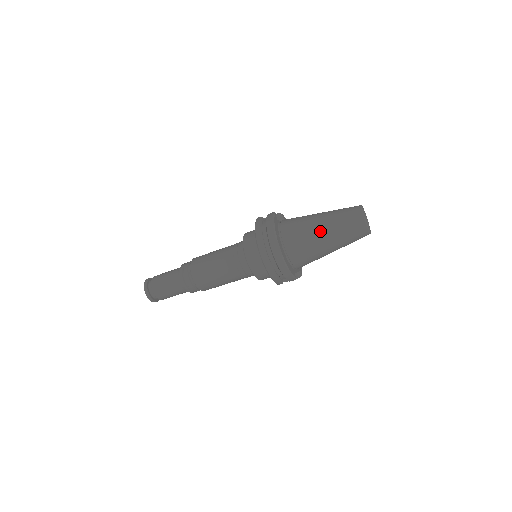
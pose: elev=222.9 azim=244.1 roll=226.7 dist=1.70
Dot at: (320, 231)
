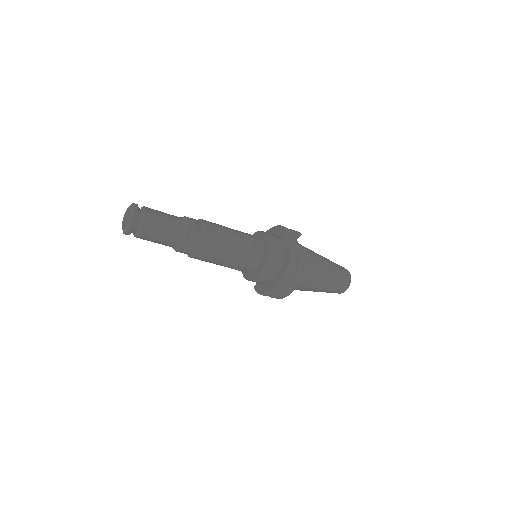
Dot at: (320, 286)
